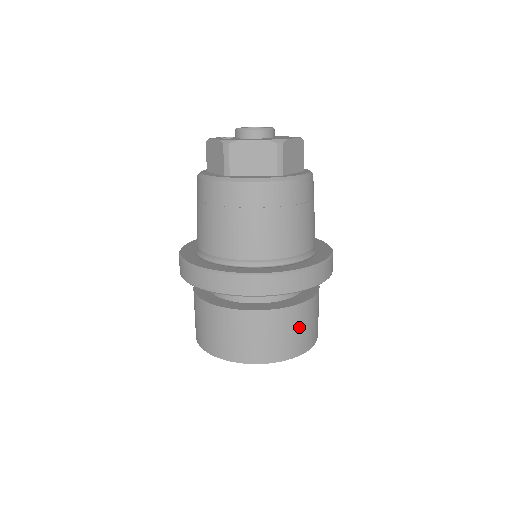
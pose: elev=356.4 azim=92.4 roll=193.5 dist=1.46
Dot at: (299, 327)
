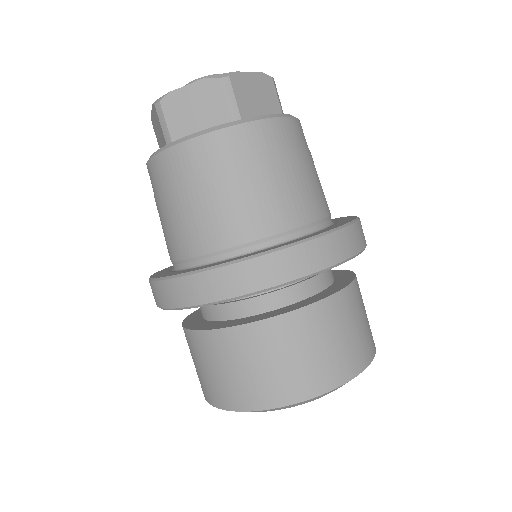
Dot at: occluded
